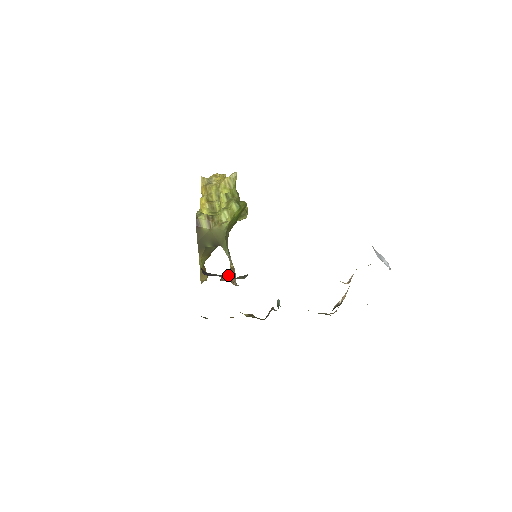
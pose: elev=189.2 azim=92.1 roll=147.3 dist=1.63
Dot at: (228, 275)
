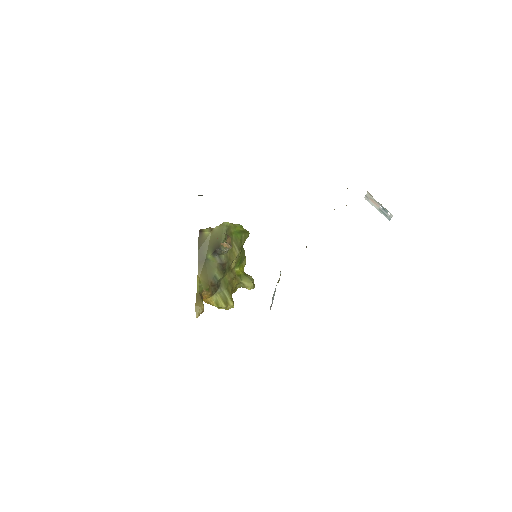
Dot at: occluded
